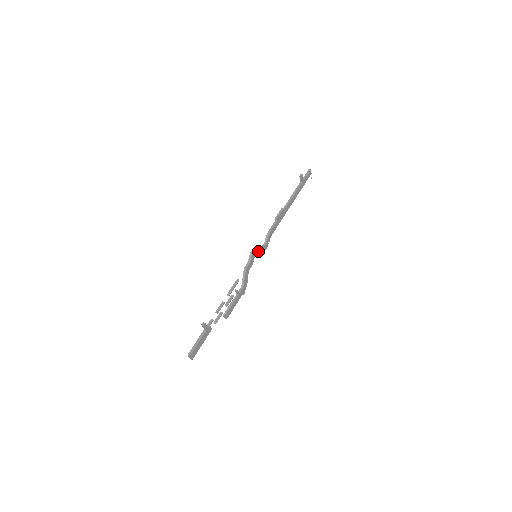
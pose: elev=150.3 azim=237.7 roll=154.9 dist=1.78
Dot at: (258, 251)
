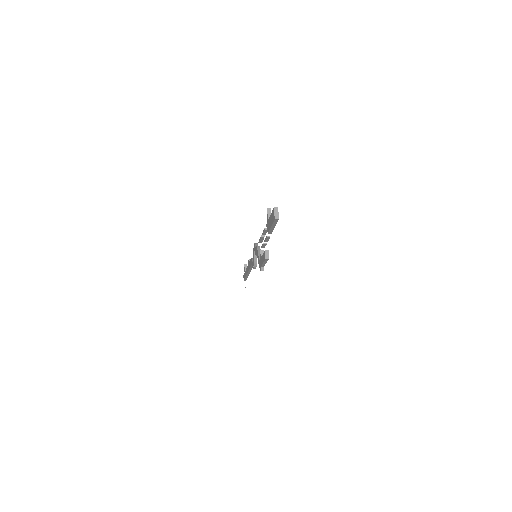
Dot at: occluded
